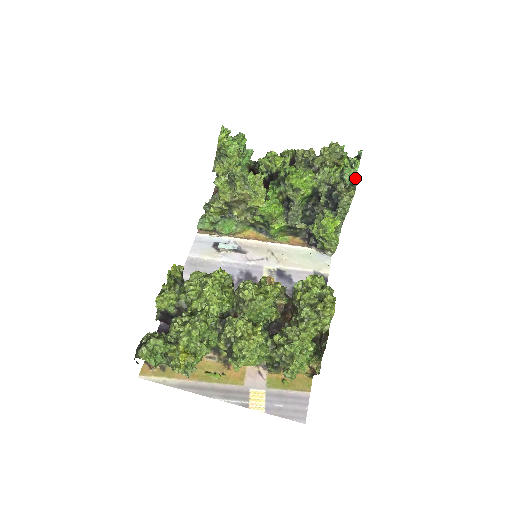
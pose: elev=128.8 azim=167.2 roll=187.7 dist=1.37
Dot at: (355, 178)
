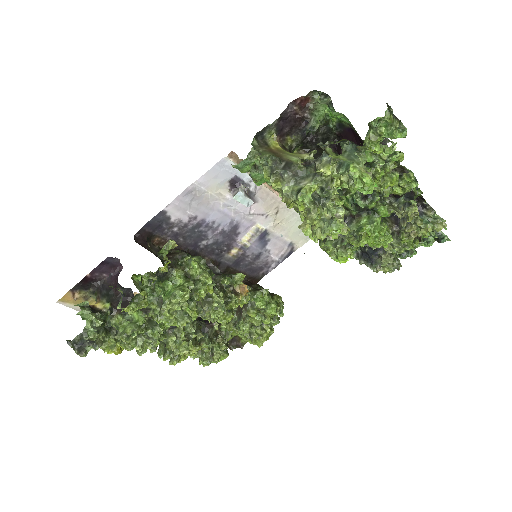
Dot at: occluded
